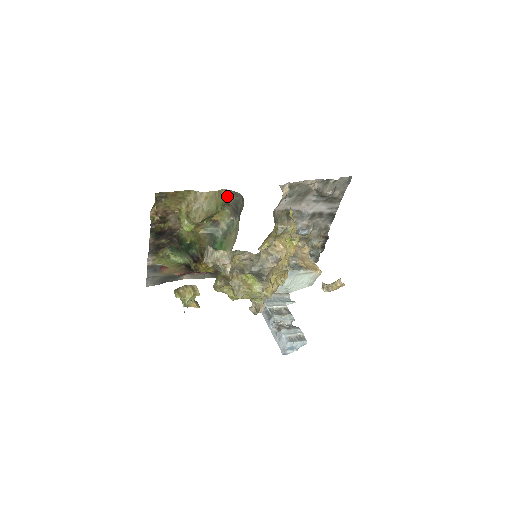
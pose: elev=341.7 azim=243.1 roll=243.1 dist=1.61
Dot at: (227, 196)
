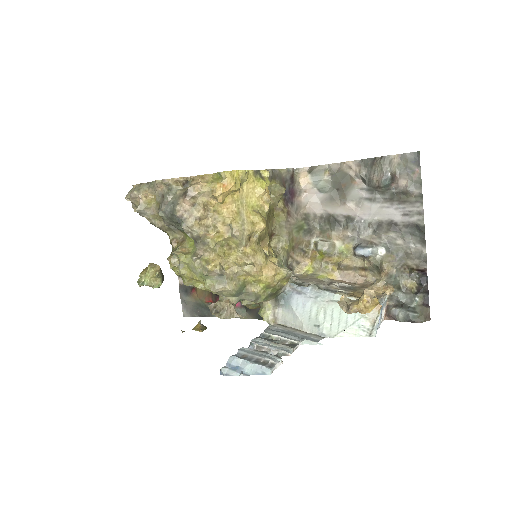
Dot at: occluded
